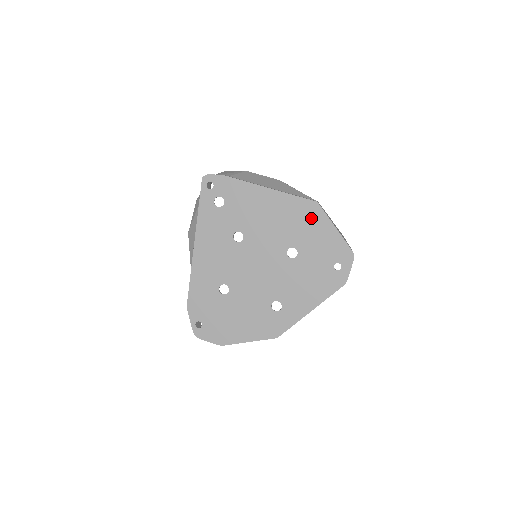
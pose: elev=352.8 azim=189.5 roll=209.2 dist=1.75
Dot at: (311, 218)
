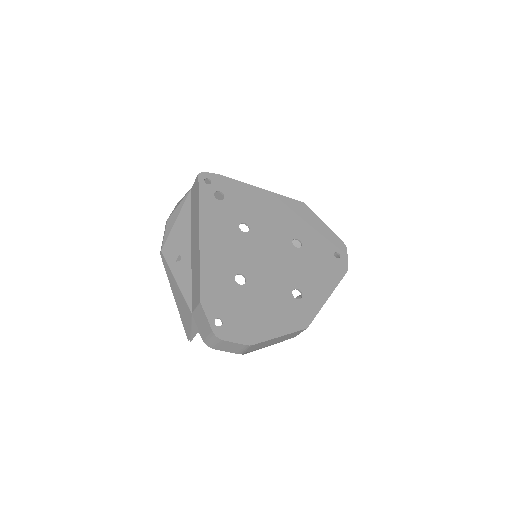
Dot at: (304, 215)
